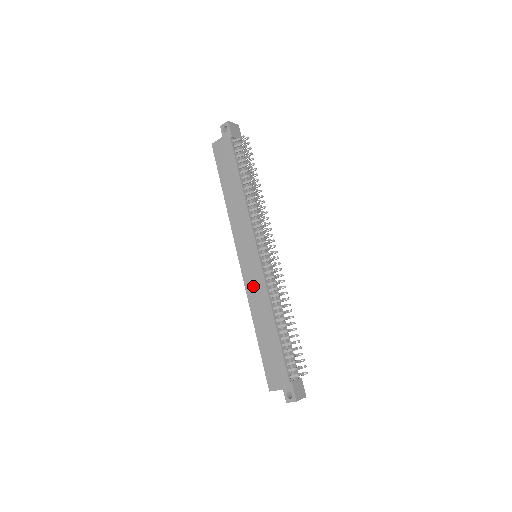
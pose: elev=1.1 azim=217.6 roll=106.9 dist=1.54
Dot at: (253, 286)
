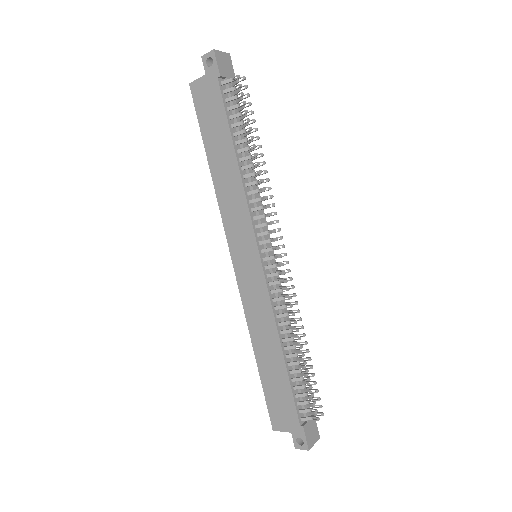
Dot at: (252, 299)
